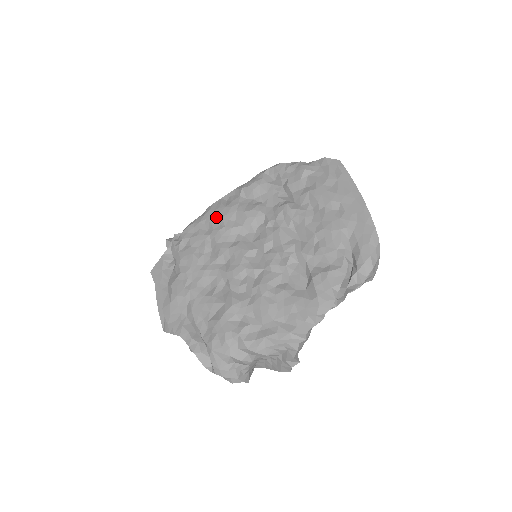
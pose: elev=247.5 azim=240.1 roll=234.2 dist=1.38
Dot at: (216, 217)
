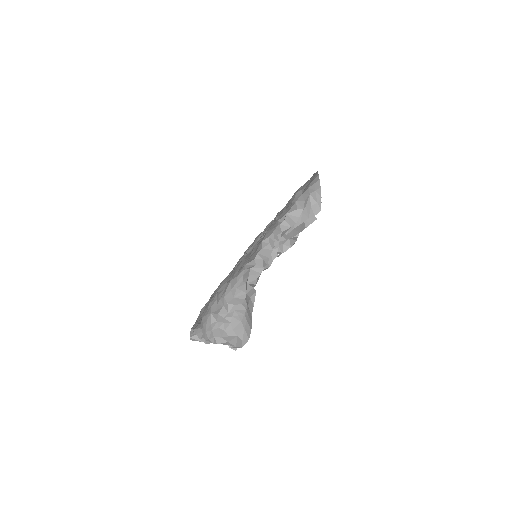
Dot at: occluded
